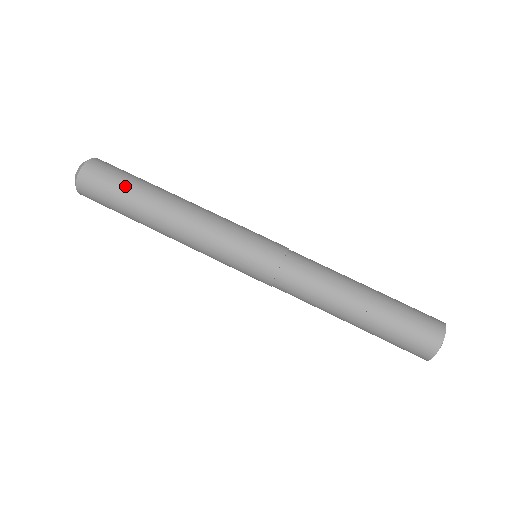
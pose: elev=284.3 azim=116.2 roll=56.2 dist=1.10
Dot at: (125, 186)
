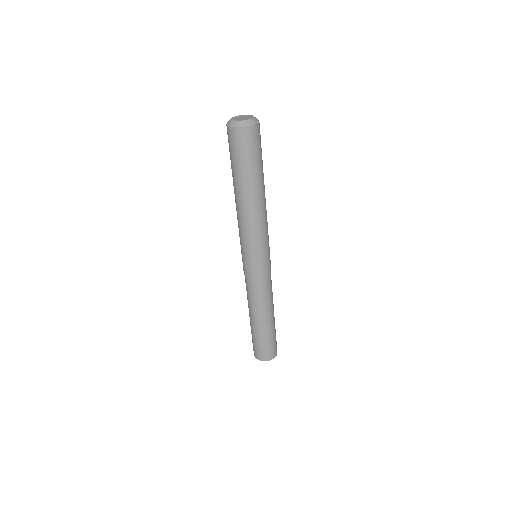
Dot at: (245, 166)
